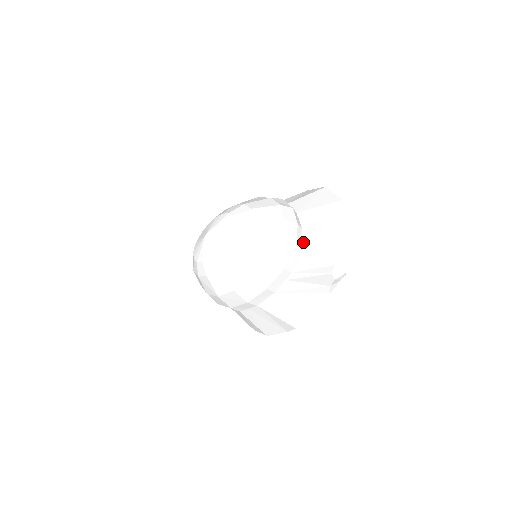
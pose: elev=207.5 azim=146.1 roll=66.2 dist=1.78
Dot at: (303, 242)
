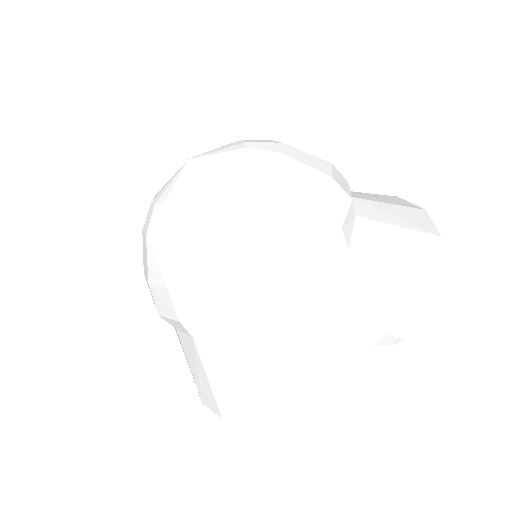
Dot at: (352, 235)
